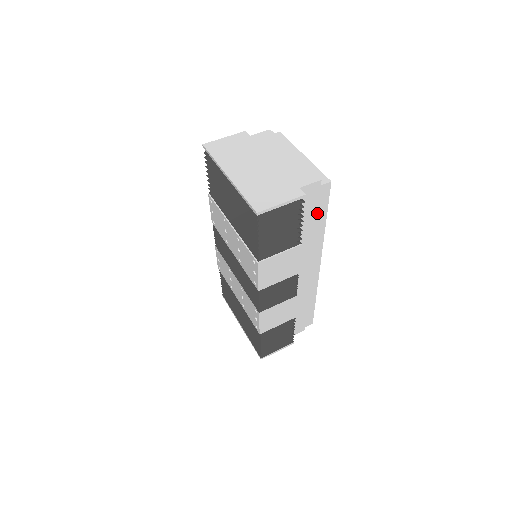
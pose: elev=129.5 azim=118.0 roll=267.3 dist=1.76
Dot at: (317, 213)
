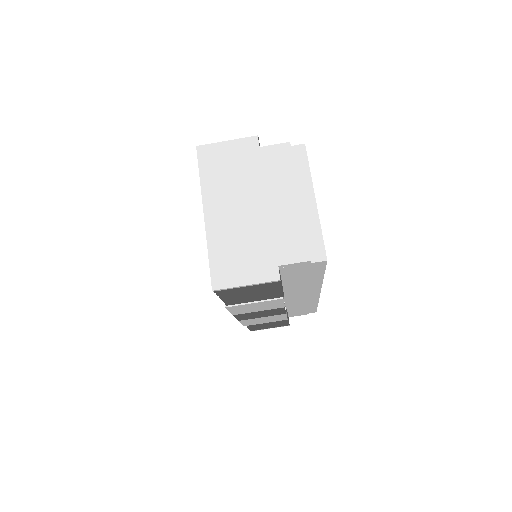
Dot at: (309, 274)
